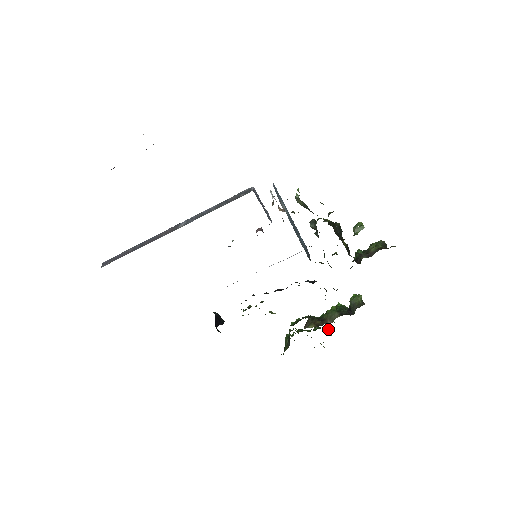
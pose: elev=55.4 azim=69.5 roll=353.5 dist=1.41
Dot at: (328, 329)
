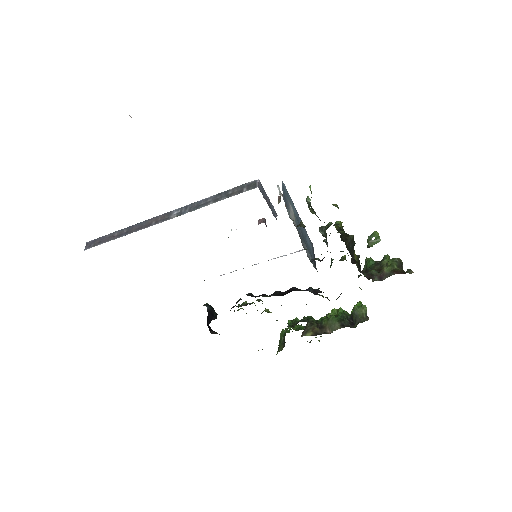
Dot at: occluded
